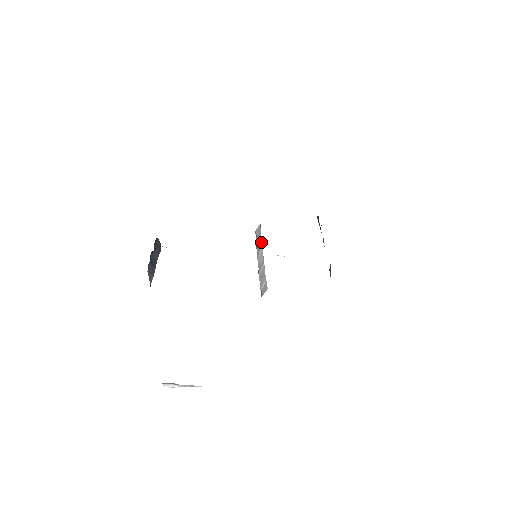
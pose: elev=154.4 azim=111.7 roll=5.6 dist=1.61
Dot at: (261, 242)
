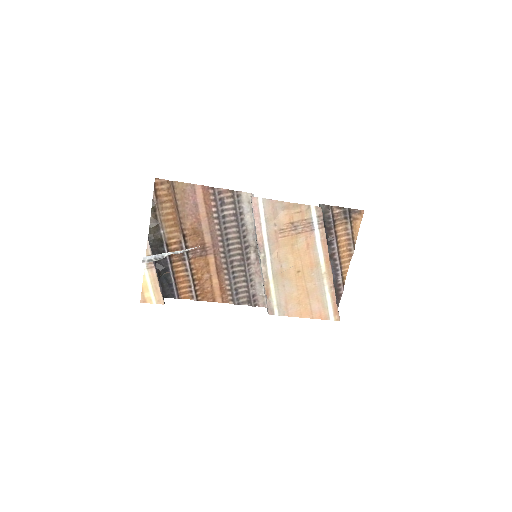
Dot at: occluded
